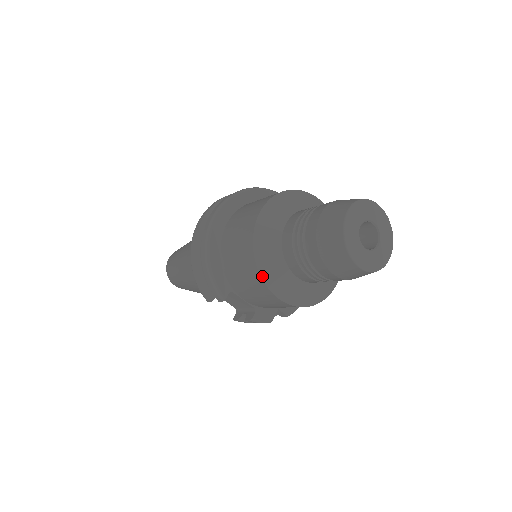
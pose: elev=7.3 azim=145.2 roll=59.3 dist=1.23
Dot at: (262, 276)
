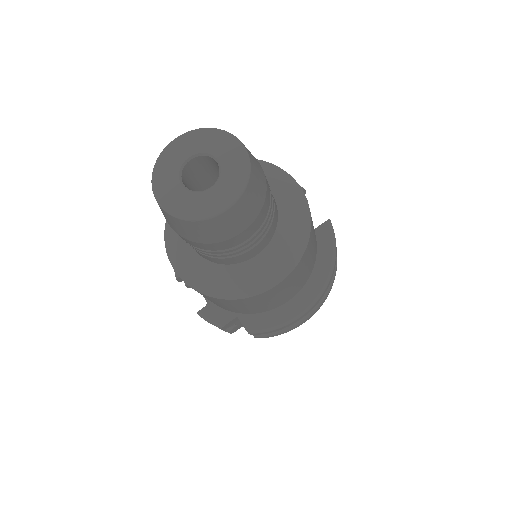
Dot at: (165, 238)
